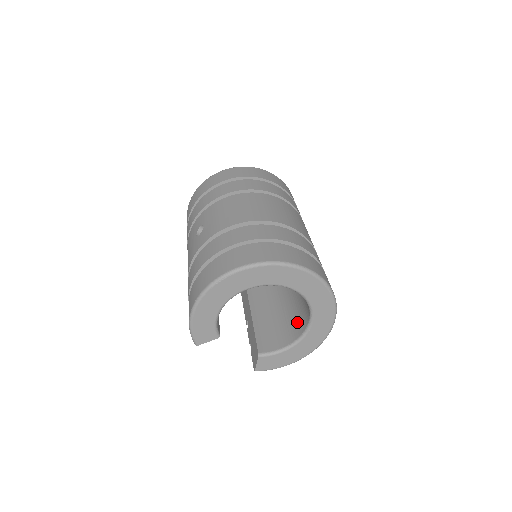
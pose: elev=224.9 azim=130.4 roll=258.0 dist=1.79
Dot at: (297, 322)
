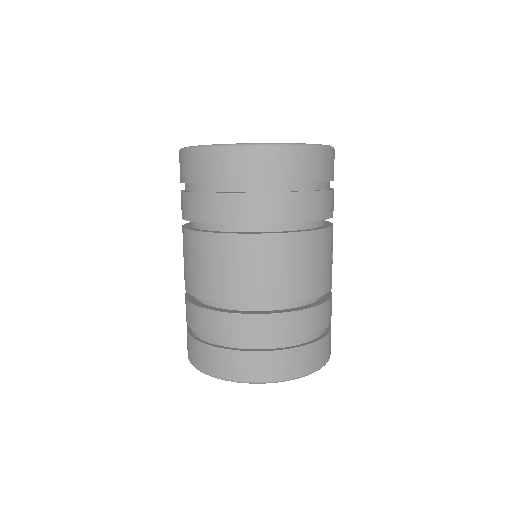
Dot at: occluded
